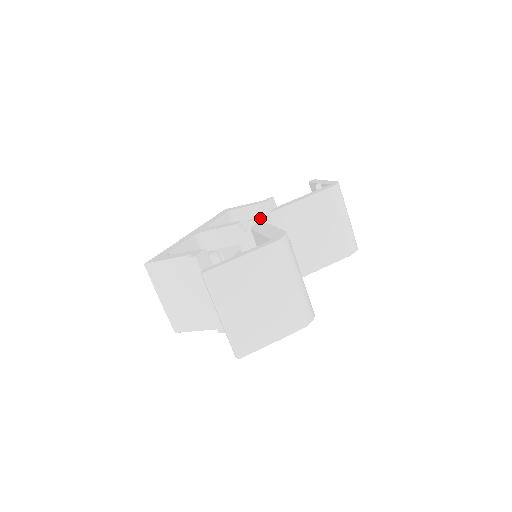
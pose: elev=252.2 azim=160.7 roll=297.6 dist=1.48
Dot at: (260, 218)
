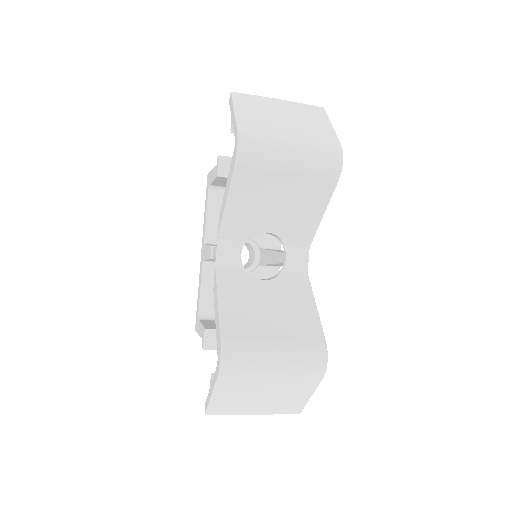
Dot at: (214, 257)
